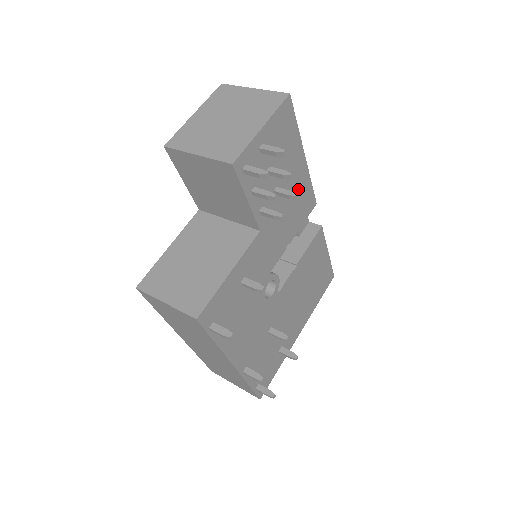
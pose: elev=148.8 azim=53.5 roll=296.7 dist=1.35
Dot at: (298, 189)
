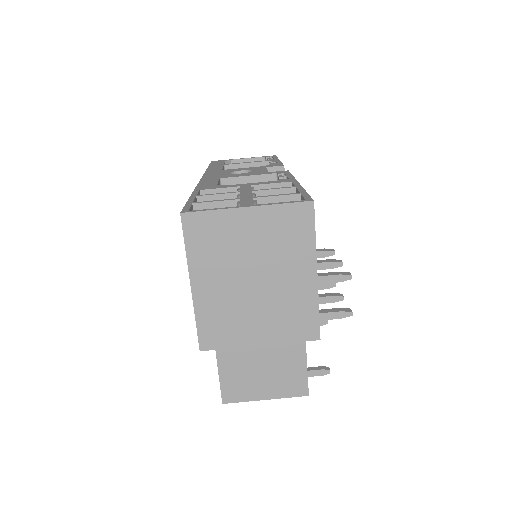
Dot at: occluded
